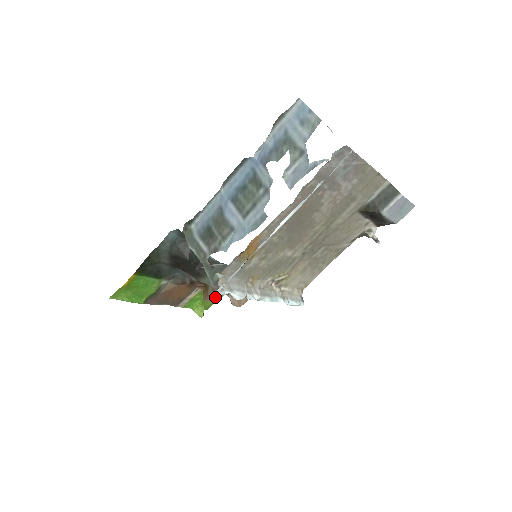
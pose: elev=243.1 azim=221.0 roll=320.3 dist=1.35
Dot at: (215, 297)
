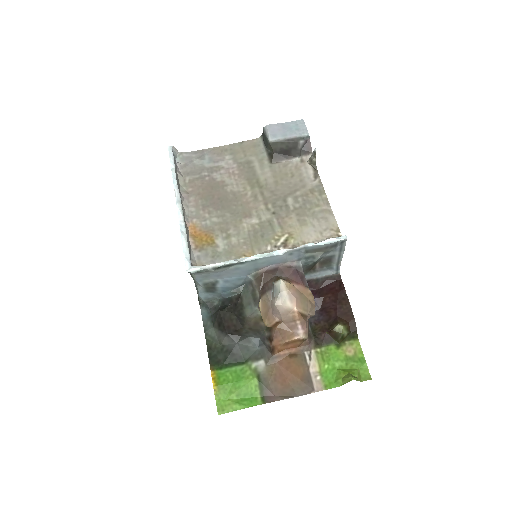
Dot at: (354, 357)
